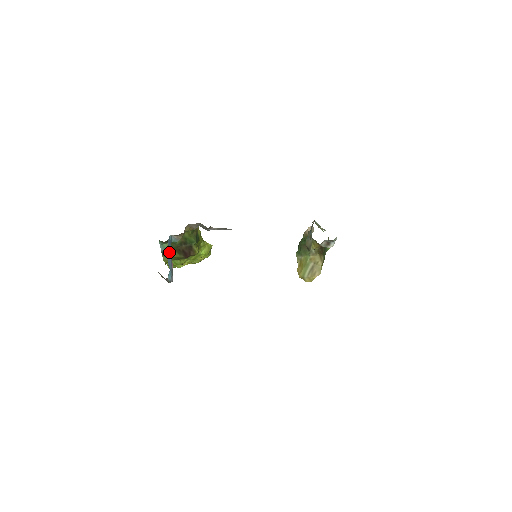
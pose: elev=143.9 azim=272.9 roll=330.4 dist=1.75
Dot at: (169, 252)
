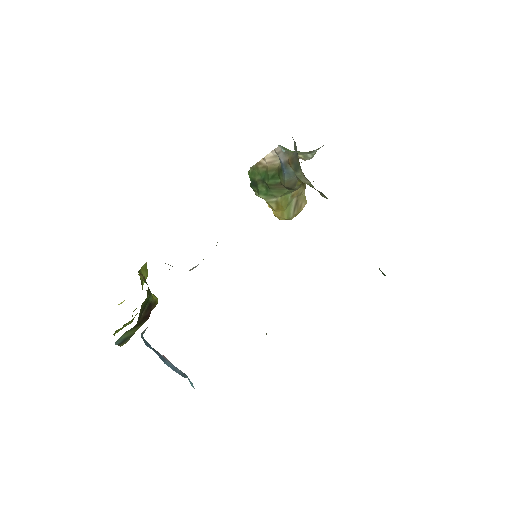
Dot at: (158, 355)
